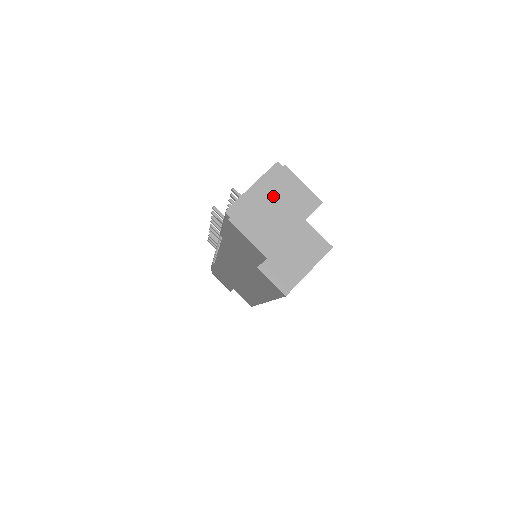
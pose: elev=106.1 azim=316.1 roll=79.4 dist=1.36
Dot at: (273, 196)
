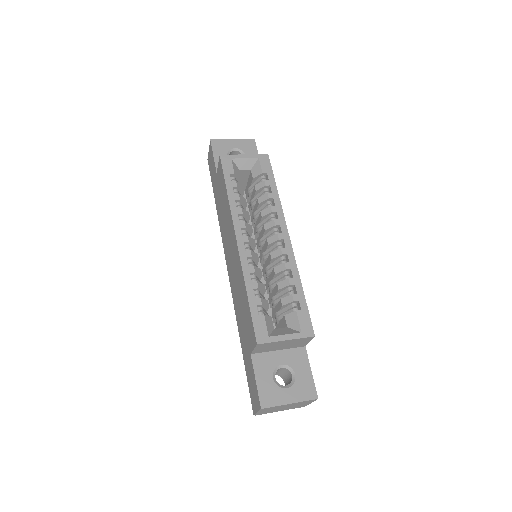
Dot at: occluded
